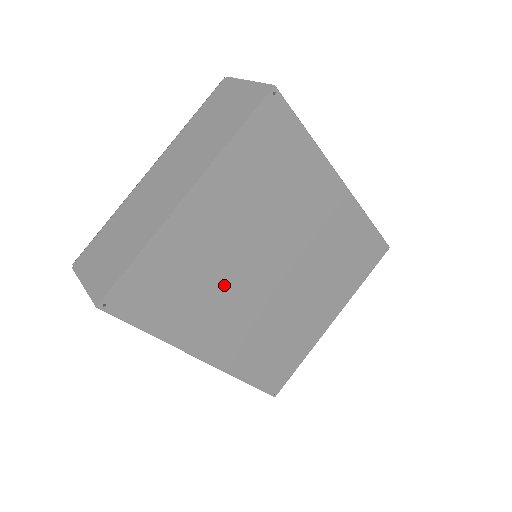
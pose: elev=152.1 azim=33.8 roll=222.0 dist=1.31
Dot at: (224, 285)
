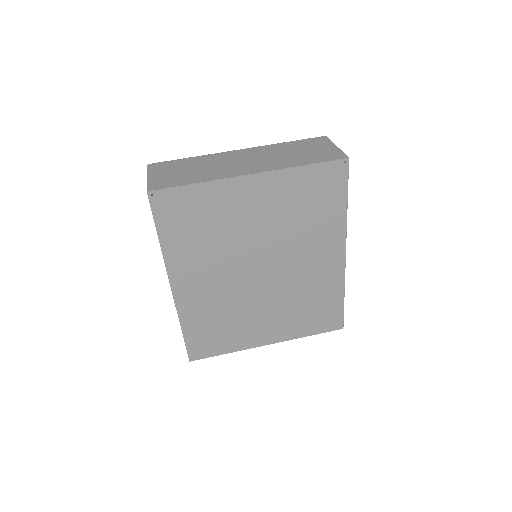
Dot at: (225, 250)
